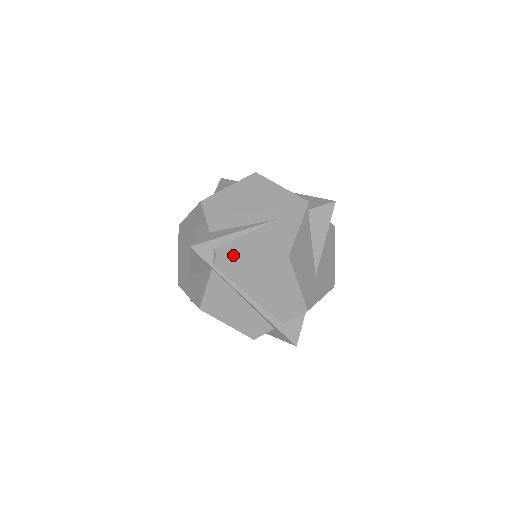
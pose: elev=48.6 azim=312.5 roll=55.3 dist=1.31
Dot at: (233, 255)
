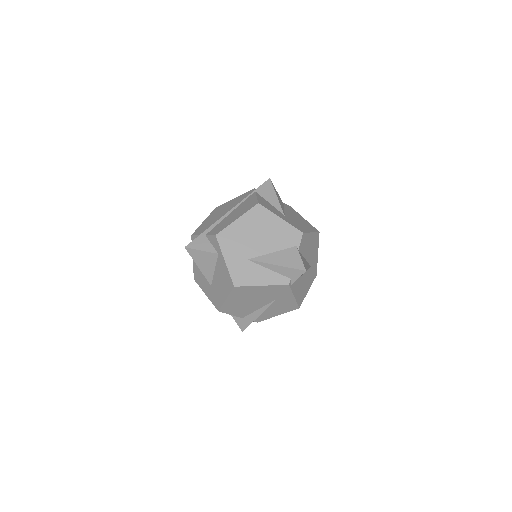
Dot at: occluded
